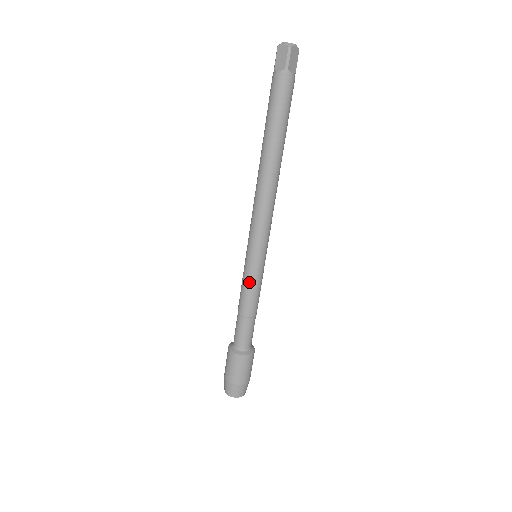
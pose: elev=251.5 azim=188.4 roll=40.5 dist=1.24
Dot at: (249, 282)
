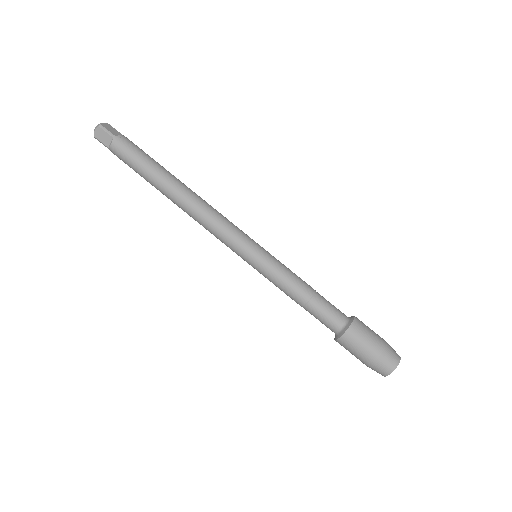
Dot at: (276, 274)
